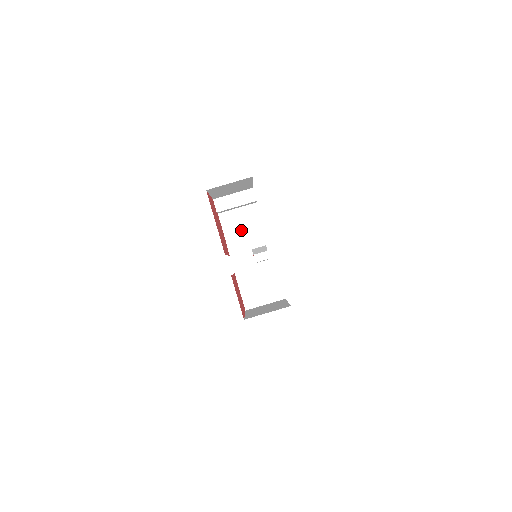
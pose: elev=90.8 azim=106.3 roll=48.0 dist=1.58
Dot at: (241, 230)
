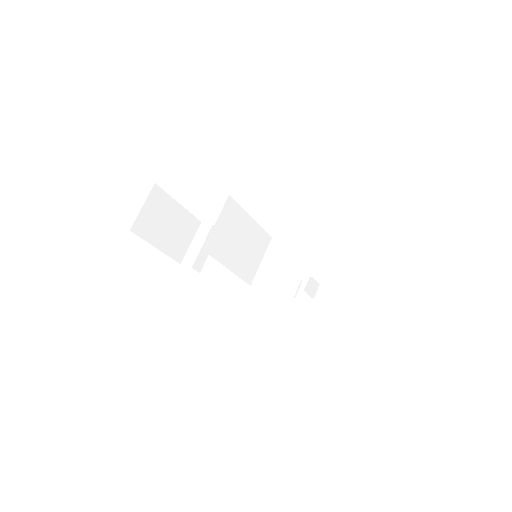
Dot at: occluded
